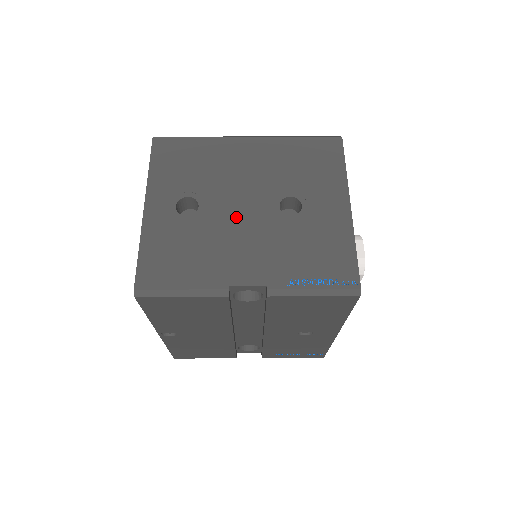
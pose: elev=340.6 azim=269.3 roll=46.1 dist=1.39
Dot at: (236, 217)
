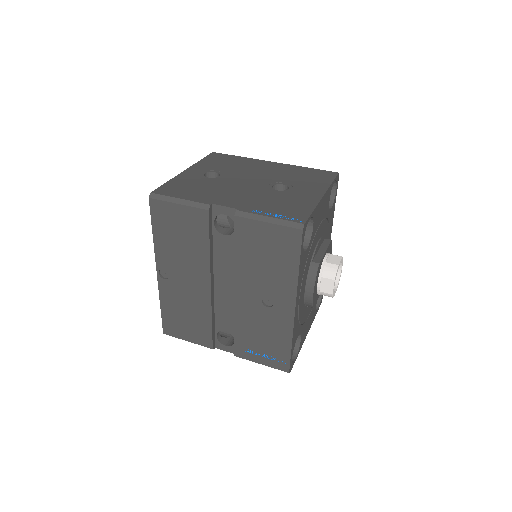
Dot at: (240, 184)
